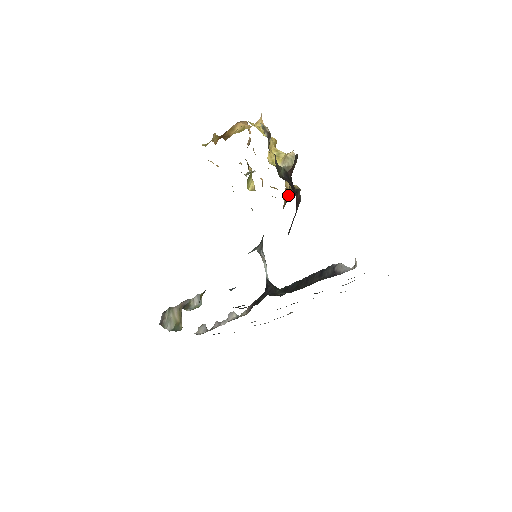
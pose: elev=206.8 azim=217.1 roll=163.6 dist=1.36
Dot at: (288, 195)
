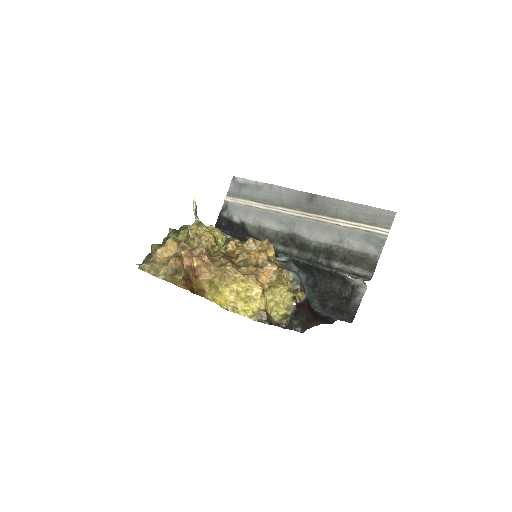
Dot at: occluded
